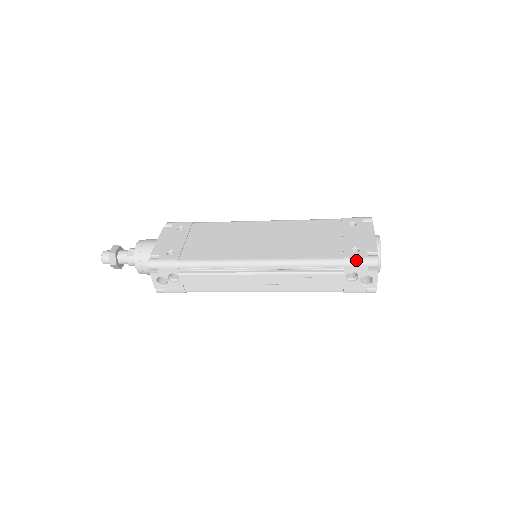
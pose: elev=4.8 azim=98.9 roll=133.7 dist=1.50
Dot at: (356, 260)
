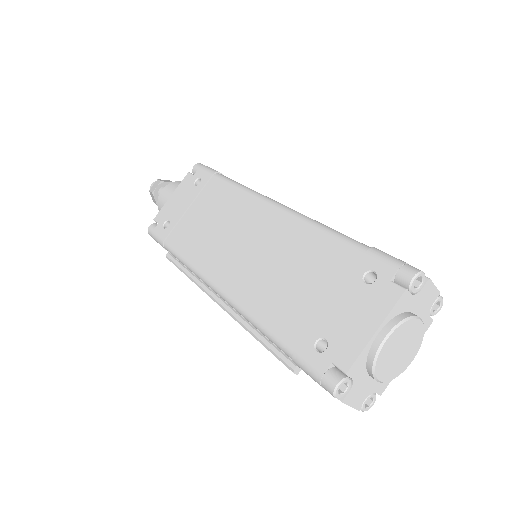
Dot at: (306, 368)
